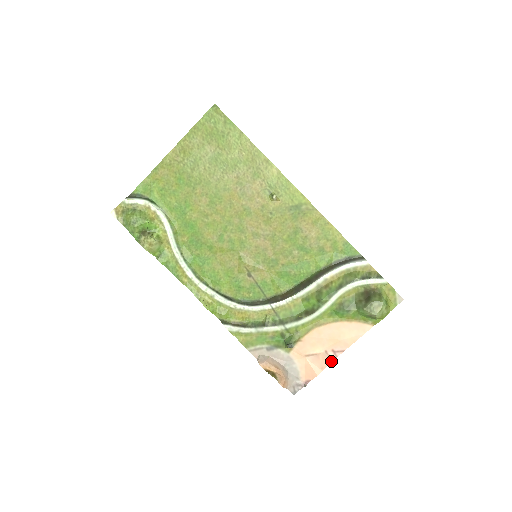
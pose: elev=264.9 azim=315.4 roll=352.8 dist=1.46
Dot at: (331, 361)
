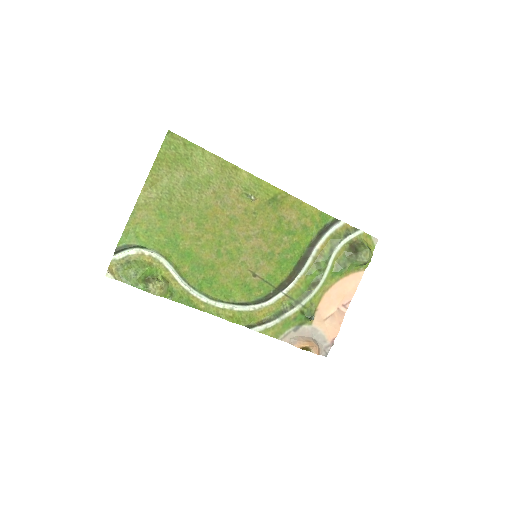
Dot at: (344, 314)
